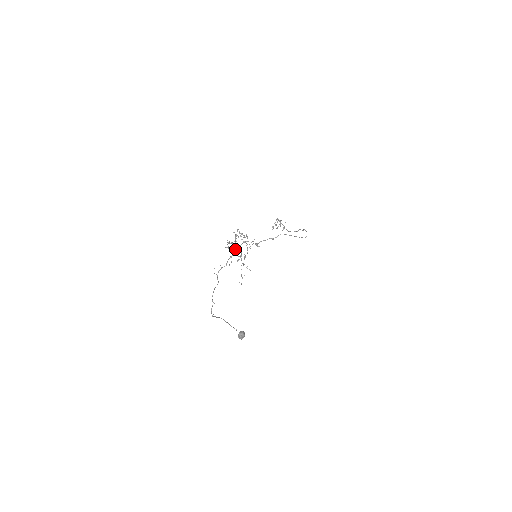
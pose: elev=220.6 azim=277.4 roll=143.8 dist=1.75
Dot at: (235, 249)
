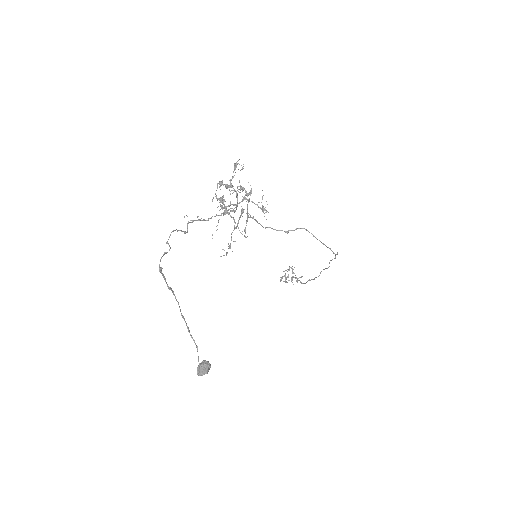
Dot at: (228, 205)
